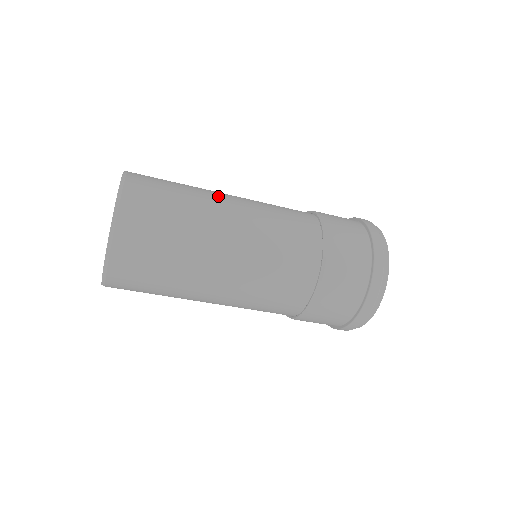
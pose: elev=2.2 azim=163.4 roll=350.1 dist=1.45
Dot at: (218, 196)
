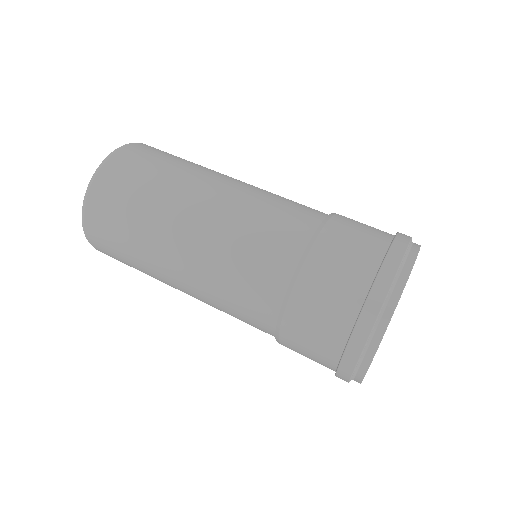
Dot at: (215, 174)
